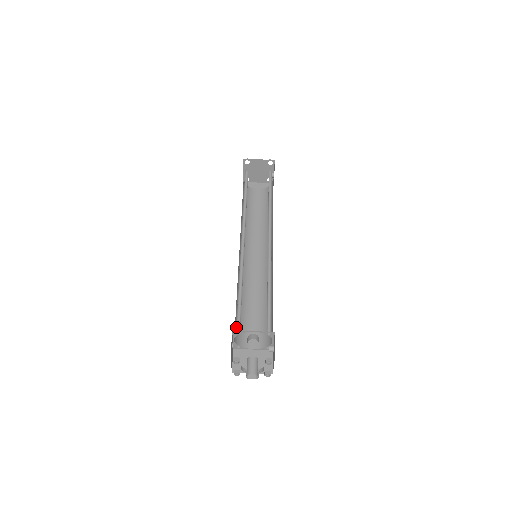
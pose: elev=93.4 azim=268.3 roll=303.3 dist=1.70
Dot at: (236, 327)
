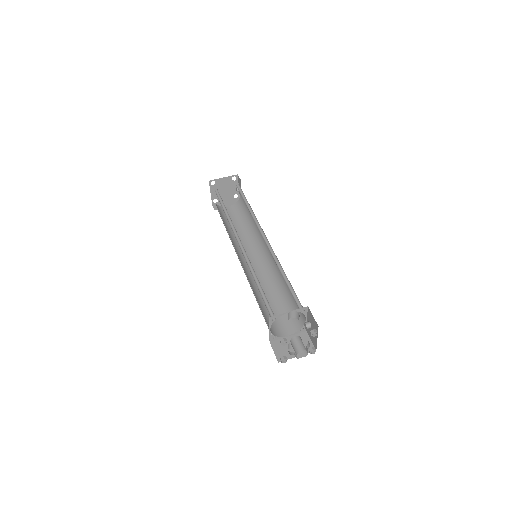
Dot at: occluded
